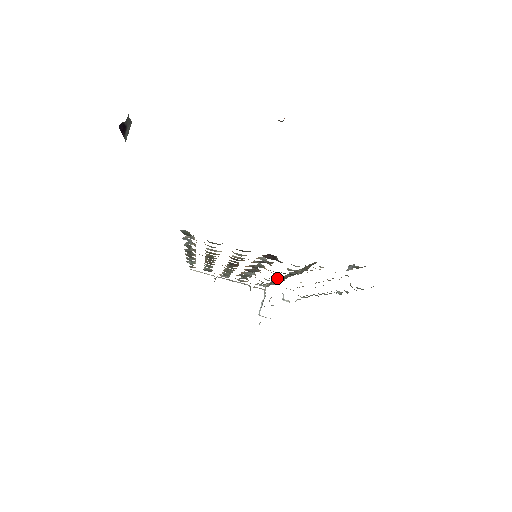
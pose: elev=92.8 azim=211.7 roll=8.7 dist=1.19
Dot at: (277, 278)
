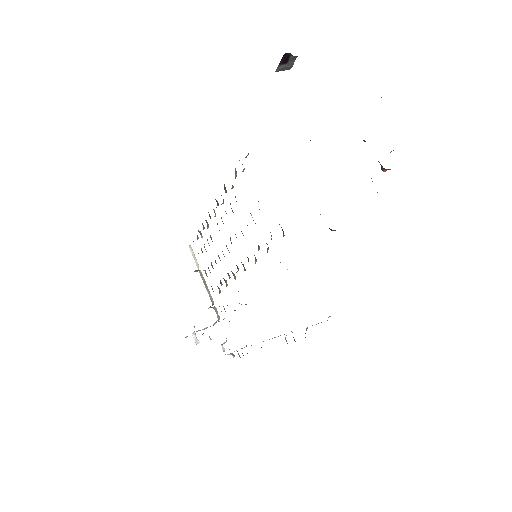
Dot at: occluded
